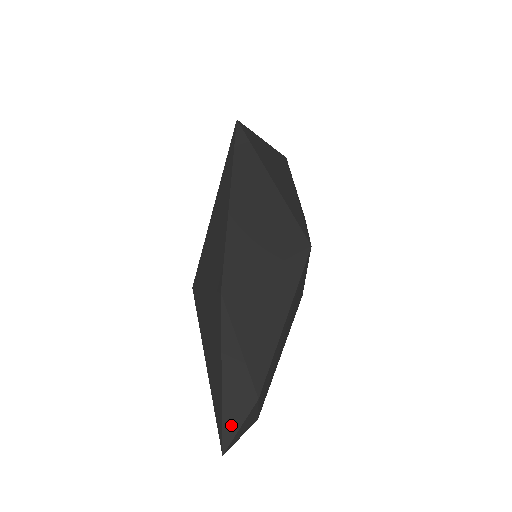
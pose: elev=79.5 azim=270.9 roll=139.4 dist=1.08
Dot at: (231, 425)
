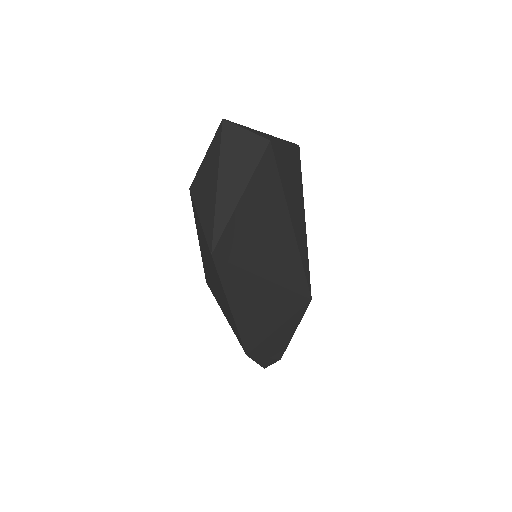
Dot at: (267, 366)
